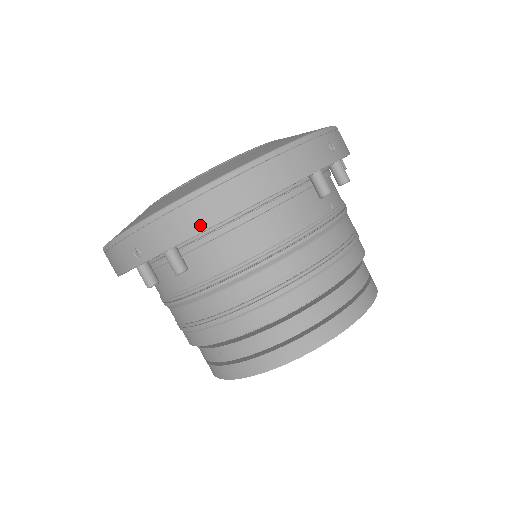
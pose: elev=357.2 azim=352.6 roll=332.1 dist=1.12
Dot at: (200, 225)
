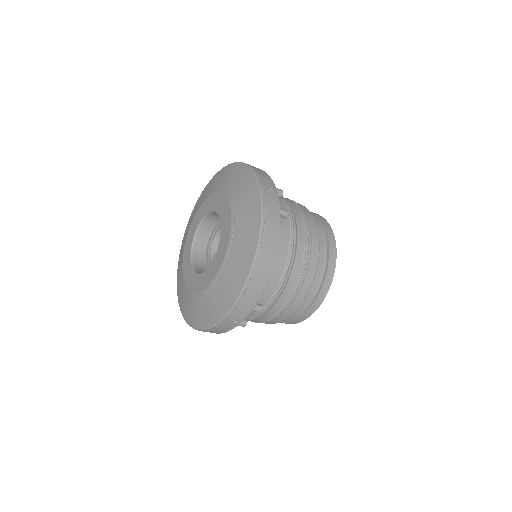
Dot at: (261, 288)
